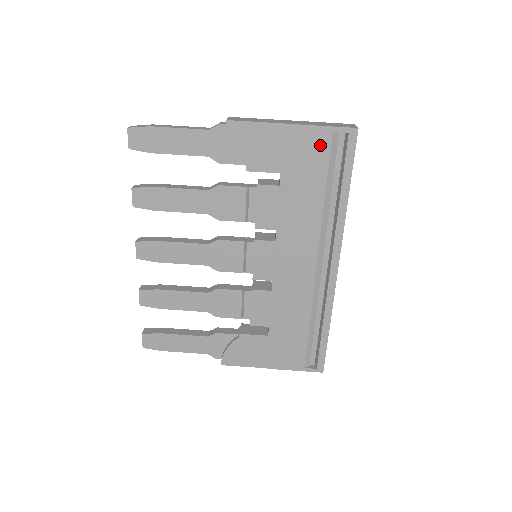
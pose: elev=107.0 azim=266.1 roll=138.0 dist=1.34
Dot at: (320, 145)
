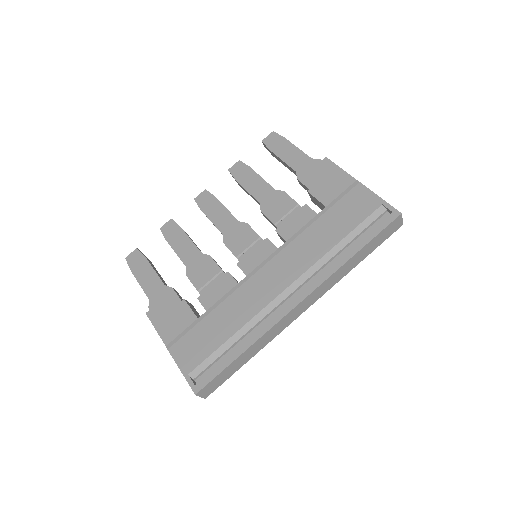
Dot at: (367, 207)
